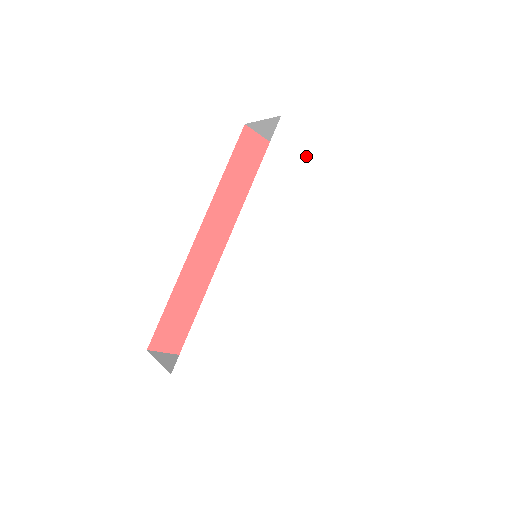
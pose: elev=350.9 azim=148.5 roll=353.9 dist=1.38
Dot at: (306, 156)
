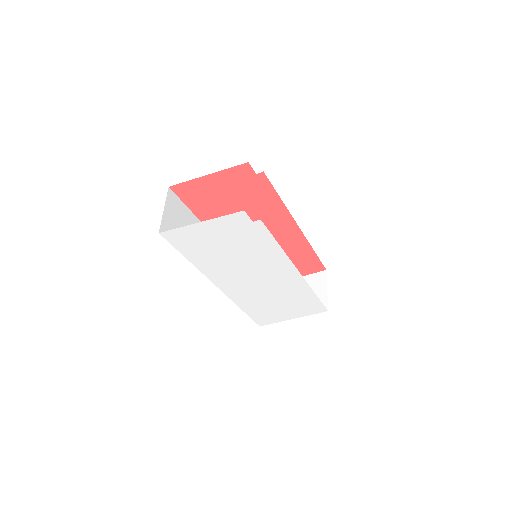
Dot at: (201, 233)
